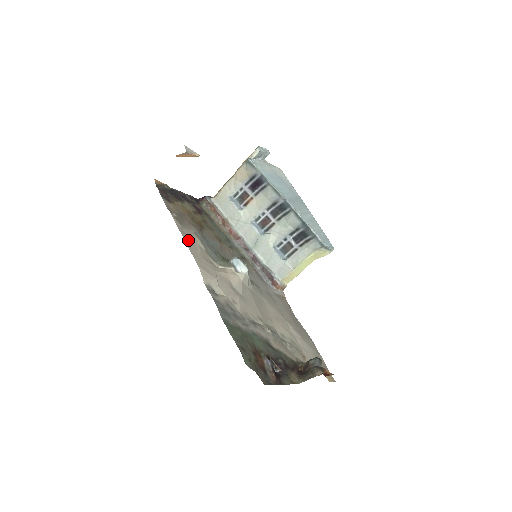
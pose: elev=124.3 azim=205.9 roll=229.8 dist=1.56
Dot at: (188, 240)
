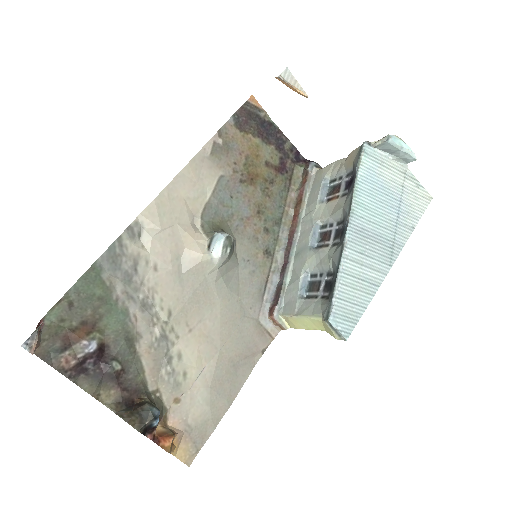
Dot at: (192, 172)
